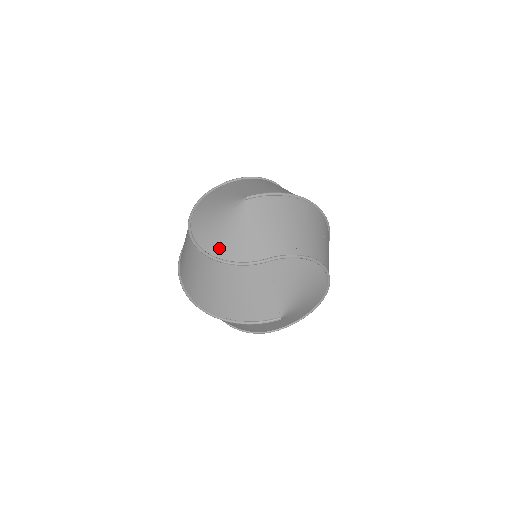
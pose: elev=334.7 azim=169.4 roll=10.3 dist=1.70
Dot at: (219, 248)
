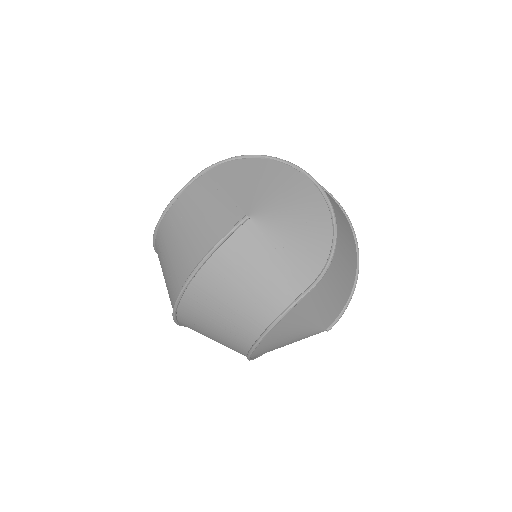
Dot at: occluded
